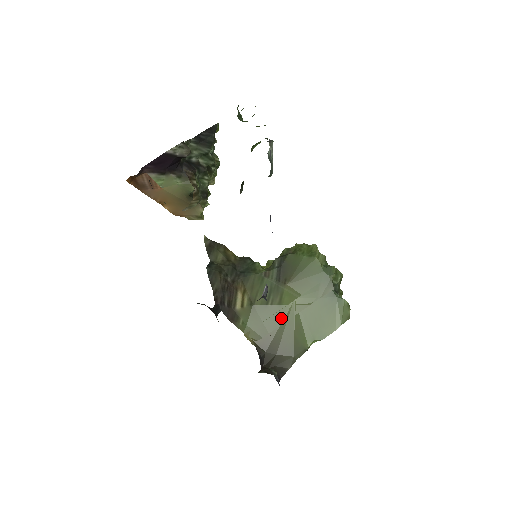
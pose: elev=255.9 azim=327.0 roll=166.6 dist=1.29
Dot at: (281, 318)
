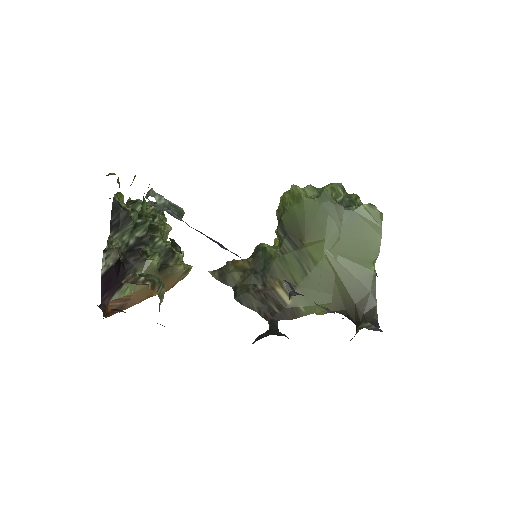
Dot at: (329, 274)
